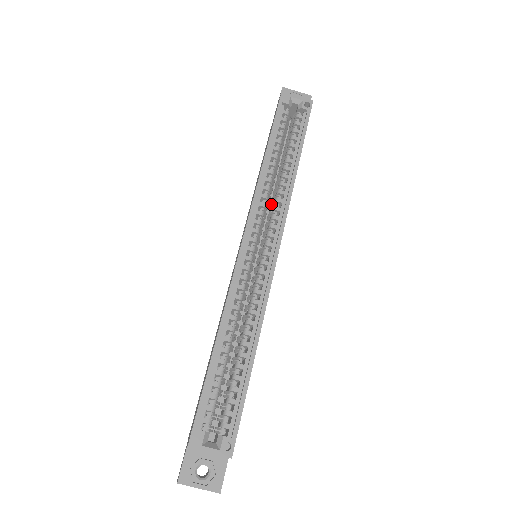
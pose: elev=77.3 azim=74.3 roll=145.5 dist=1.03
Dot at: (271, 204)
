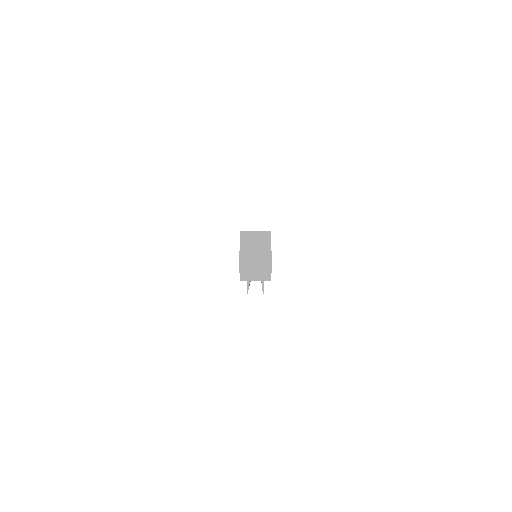
Dot at: occluded
